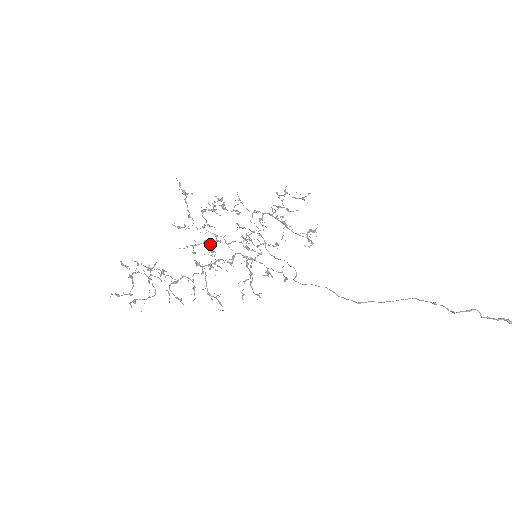
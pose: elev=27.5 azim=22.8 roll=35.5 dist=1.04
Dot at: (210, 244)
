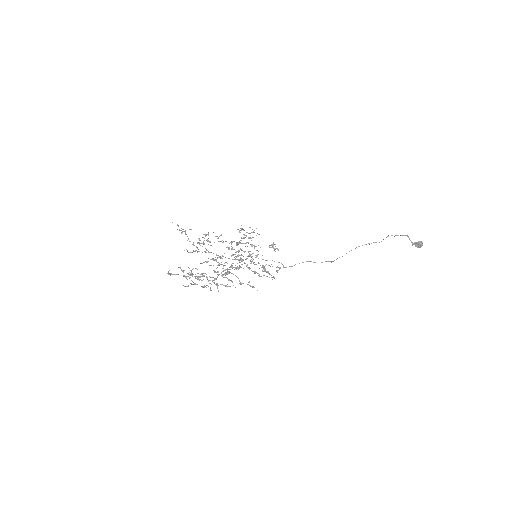
Dot at: occluded
